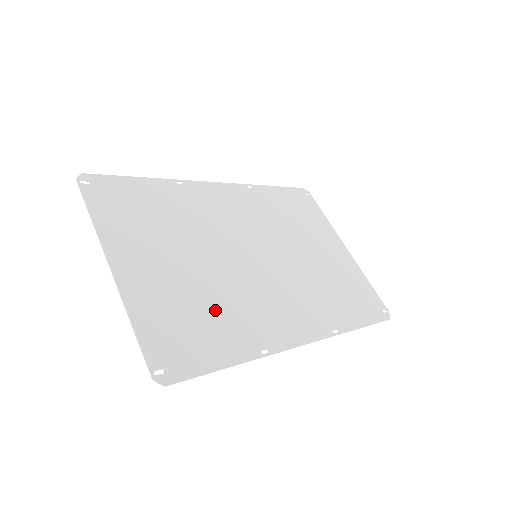
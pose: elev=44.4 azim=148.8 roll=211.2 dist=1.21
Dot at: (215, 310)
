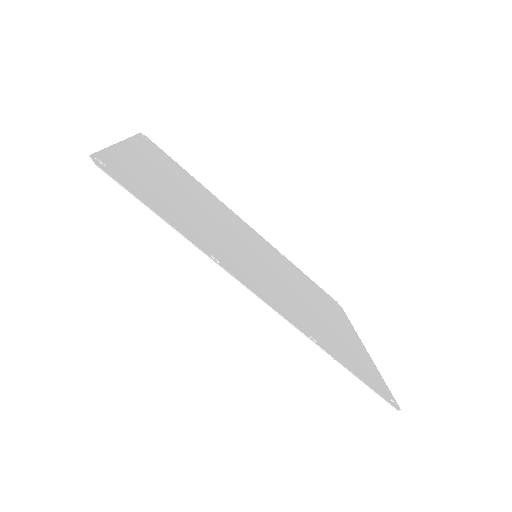
Dot at: (187, 215)
